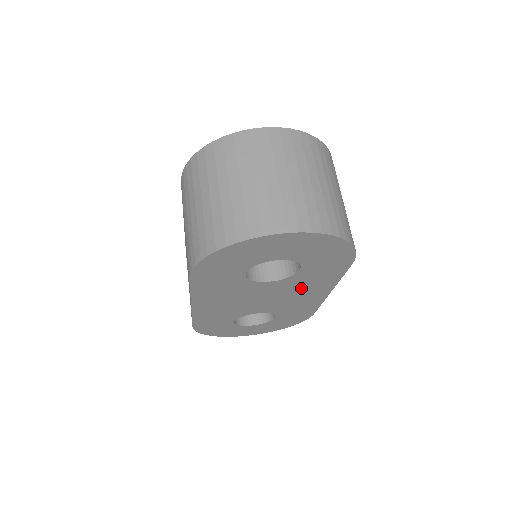
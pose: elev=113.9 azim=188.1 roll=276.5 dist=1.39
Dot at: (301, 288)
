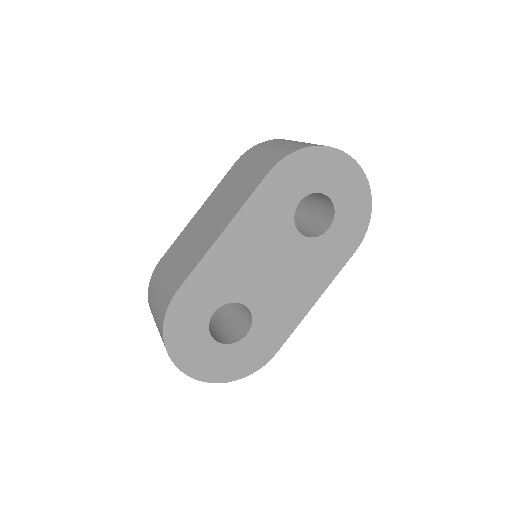
Dot at: (307, 271)
